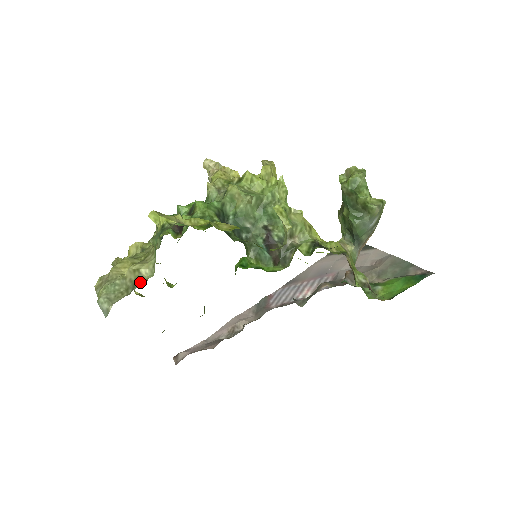
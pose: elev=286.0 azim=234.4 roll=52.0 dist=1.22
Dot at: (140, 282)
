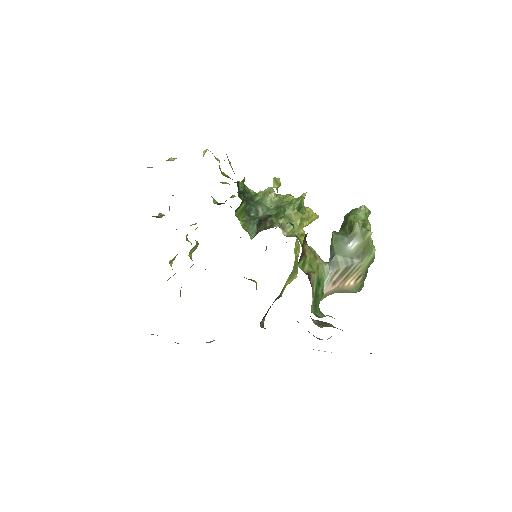
Dot at: occluded
